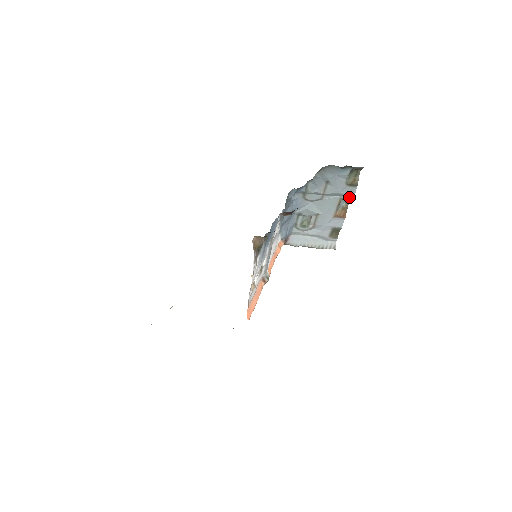
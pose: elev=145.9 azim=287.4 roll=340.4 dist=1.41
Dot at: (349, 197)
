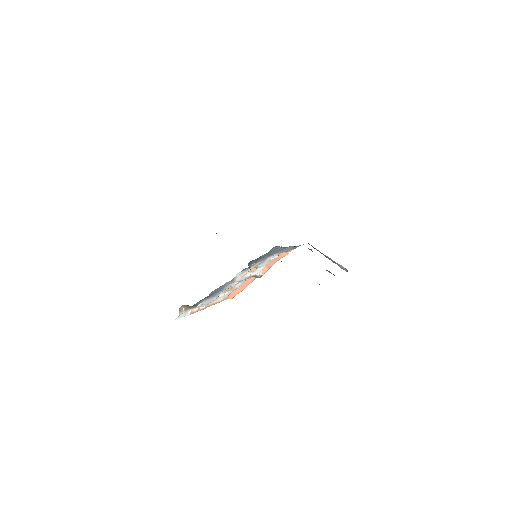
Dot at: occluded
